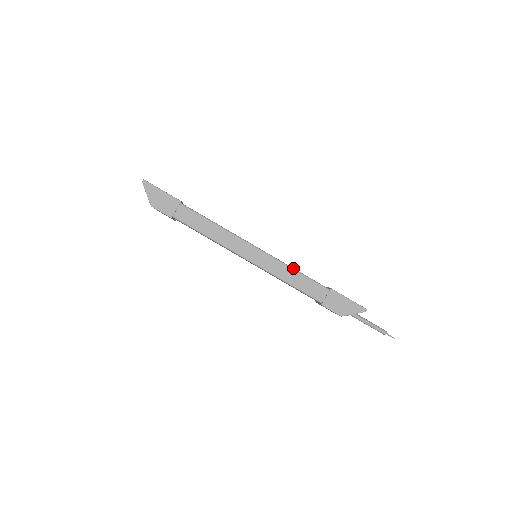
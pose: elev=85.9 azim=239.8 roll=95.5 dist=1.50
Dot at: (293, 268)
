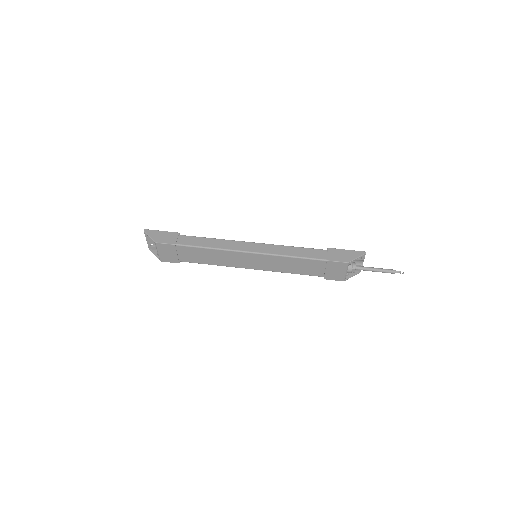
Dot at: (290, 246)
